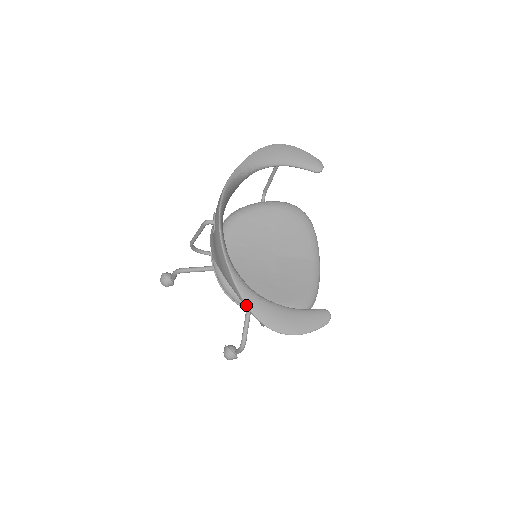
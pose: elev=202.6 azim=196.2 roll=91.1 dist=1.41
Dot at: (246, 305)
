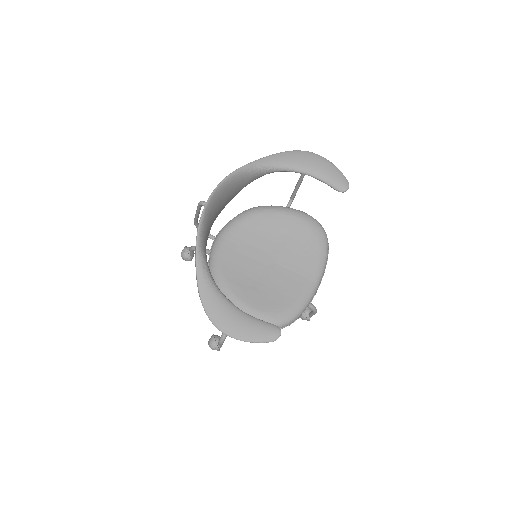
Dot at: (198, 291)
